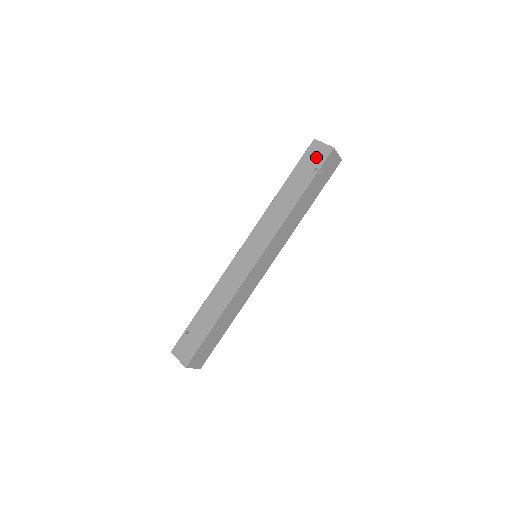
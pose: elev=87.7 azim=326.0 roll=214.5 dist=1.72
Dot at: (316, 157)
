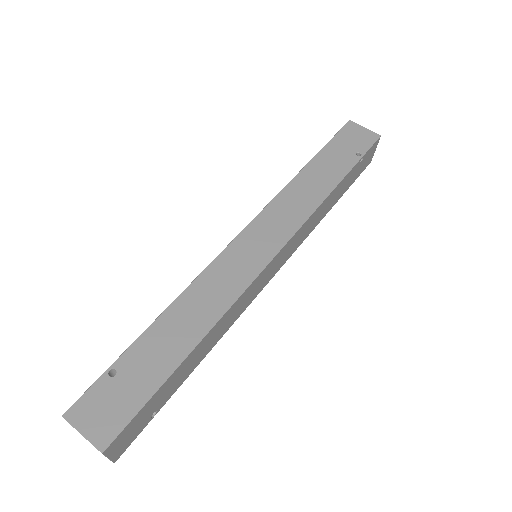
Dot at: (357, 140)
